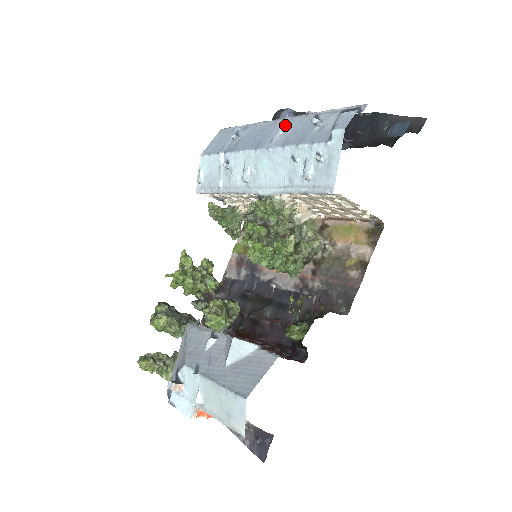
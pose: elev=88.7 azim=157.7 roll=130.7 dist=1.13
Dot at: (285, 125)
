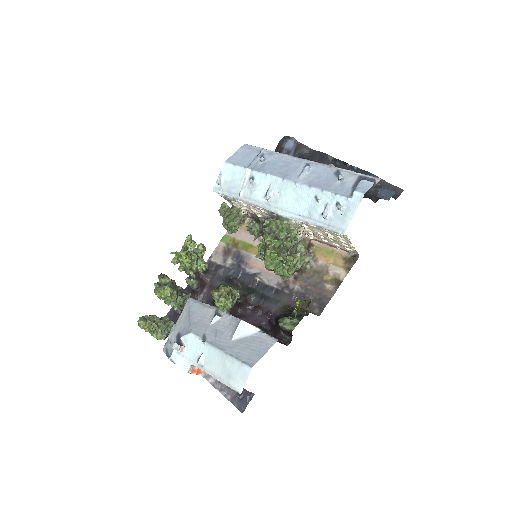
Dot at: (310, 167)
